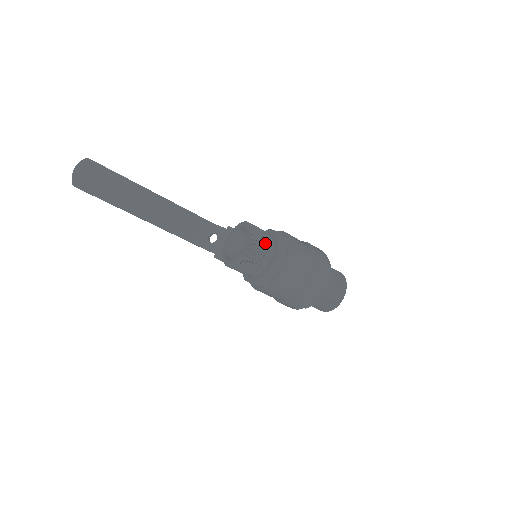
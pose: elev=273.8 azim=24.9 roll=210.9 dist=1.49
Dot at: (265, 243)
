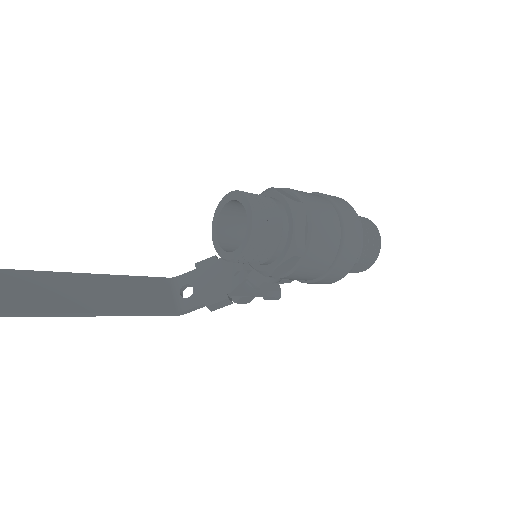
Dot at: (264, 199)
